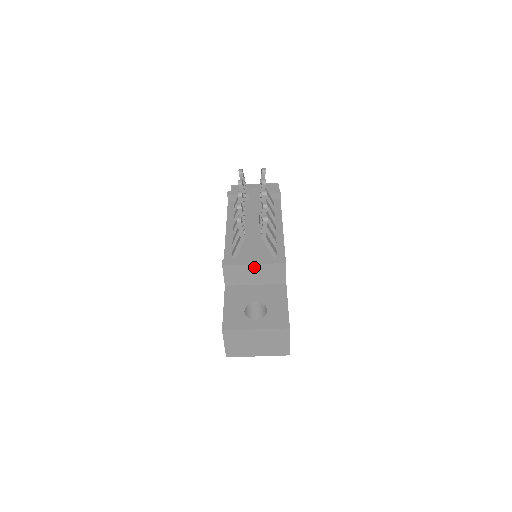
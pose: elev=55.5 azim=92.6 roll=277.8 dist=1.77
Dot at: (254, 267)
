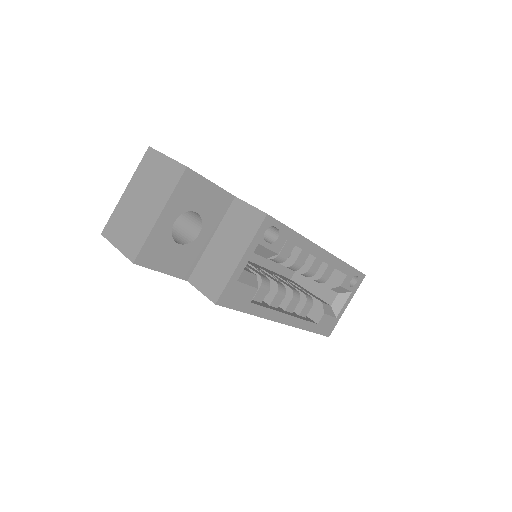
Dot at: occluded
